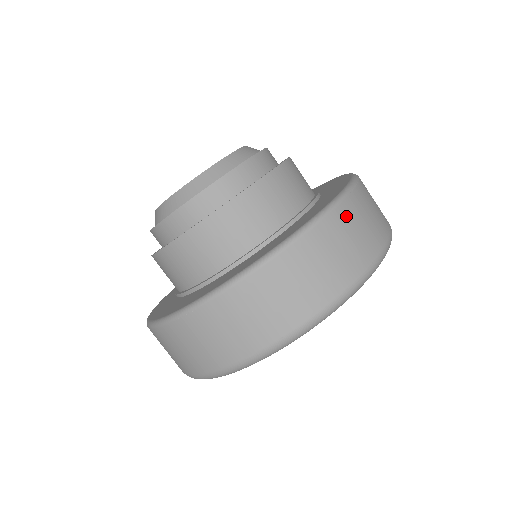
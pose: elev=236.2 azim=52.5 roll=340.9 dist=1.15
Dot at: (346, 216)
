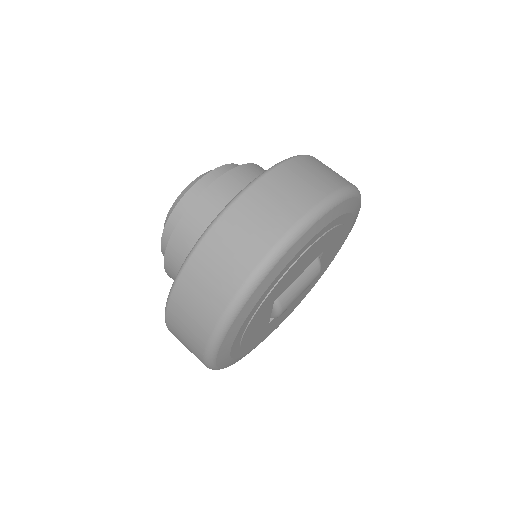
Dot at: (210, 248)
